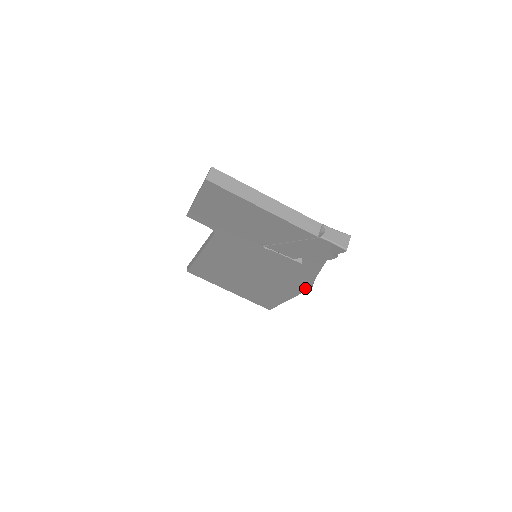
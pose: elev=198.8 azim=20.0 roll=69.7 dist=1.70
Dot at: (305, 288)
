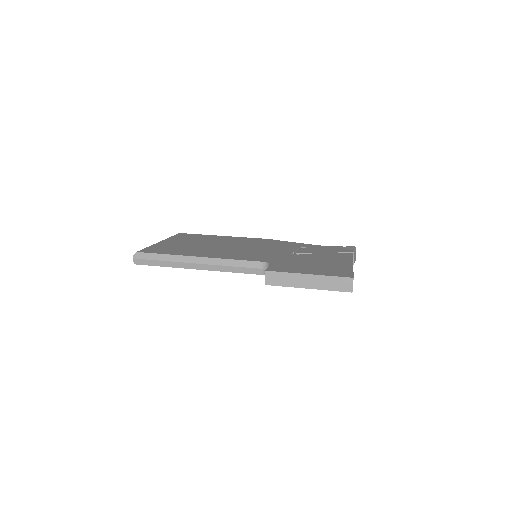
Dot at: occluded
